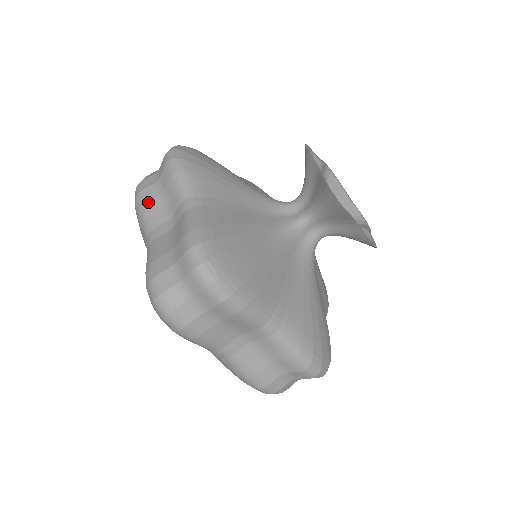
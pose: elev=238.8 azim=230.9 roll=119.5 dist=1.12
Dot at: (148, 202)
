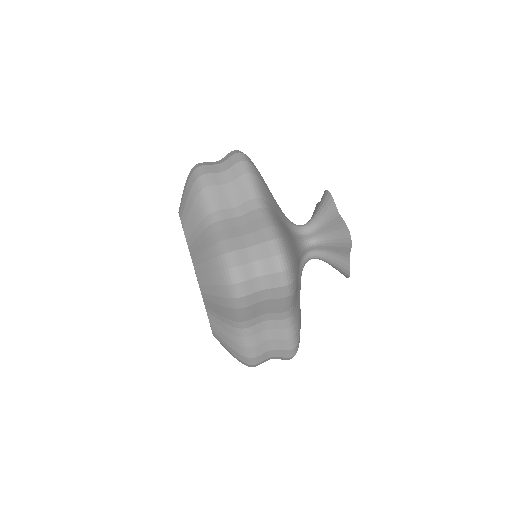
Dot at: occluded
